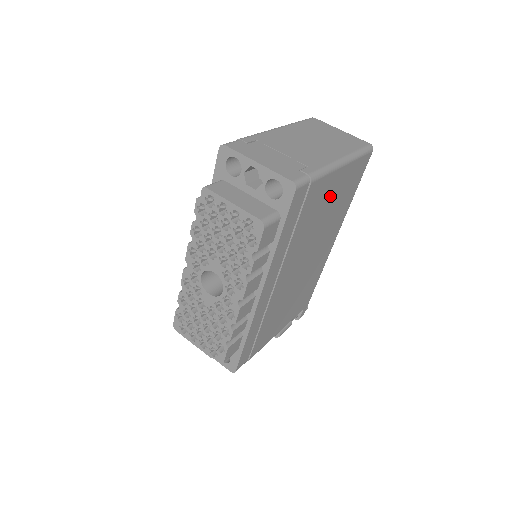
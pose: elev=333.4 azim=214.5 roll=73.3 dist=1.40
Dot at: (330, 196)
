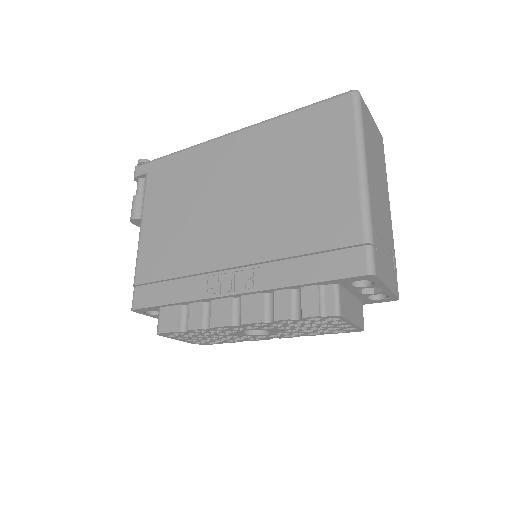
Dot at: occluded
